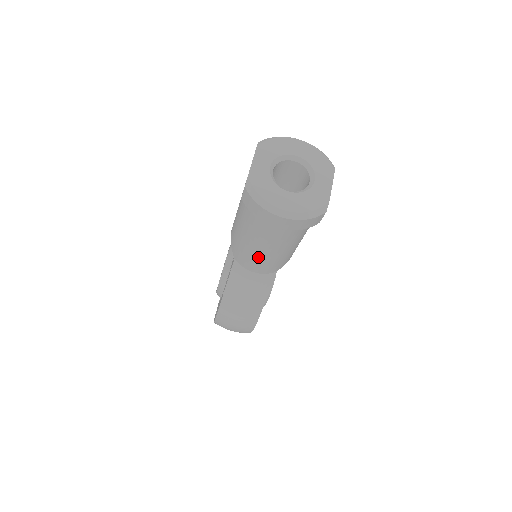
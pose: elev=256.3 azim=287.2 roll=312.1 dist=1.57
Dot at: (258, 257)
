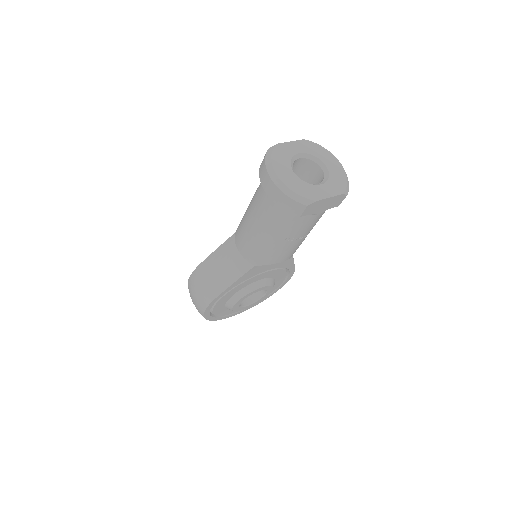
Dot at: (247, 232)
